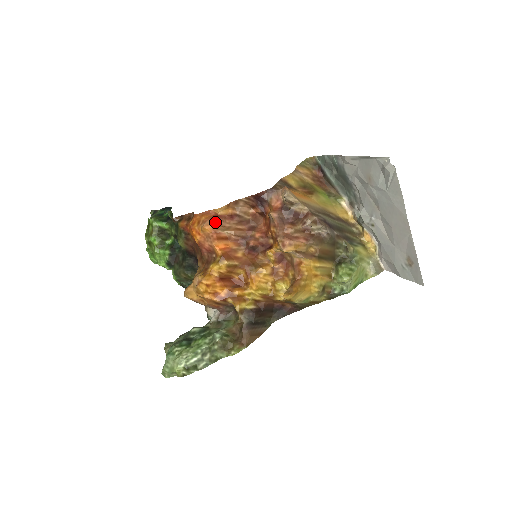
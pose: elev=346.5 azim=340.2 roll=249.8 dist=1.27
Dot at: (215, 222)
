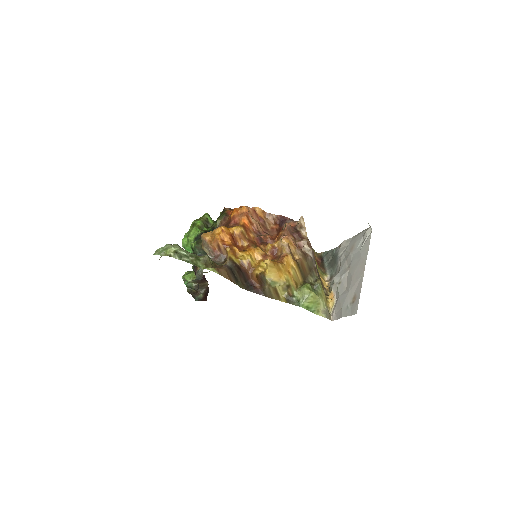
Dot at: (251, 210)
